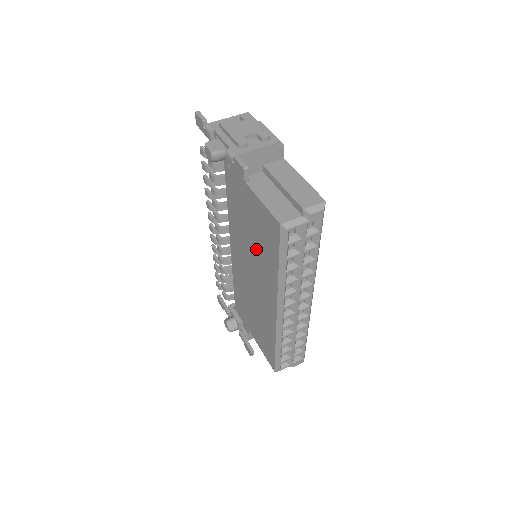
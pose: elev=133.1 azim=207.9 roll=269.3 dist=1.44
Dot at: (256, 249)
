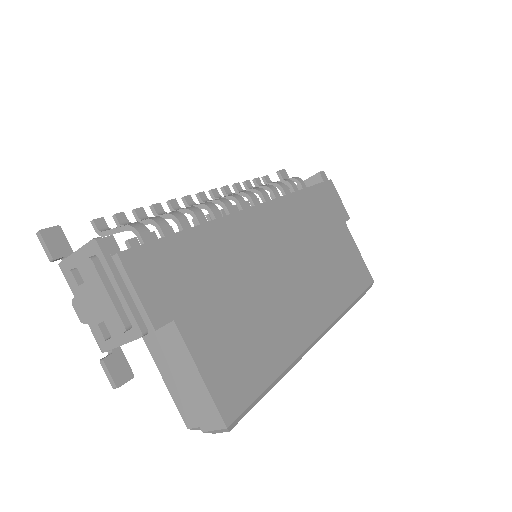
Dot at: occluded
